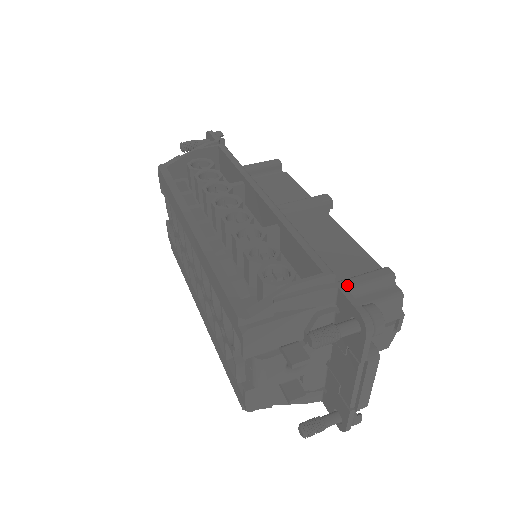
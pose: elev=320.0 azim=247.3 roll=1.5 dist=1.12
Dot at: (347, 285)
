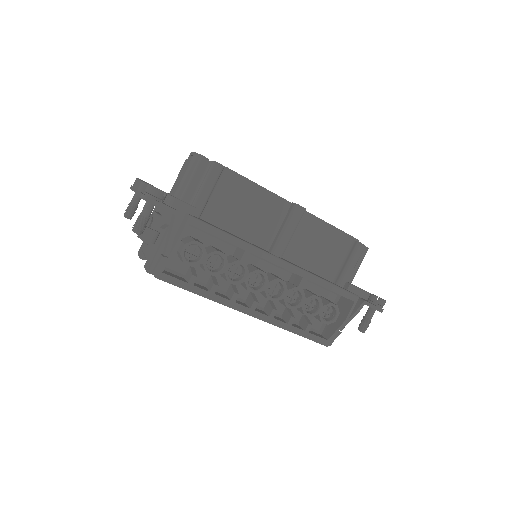
Dot at: (349, 274)
